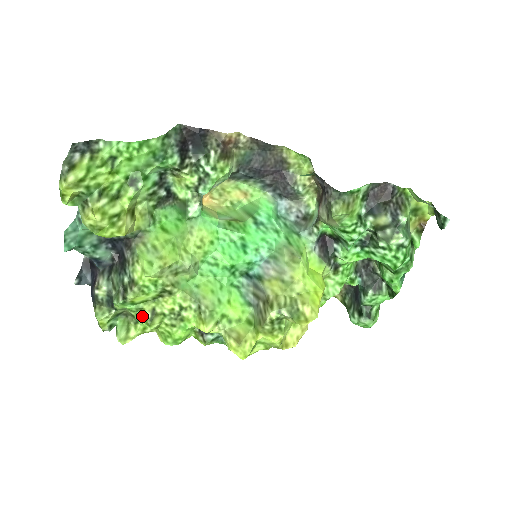
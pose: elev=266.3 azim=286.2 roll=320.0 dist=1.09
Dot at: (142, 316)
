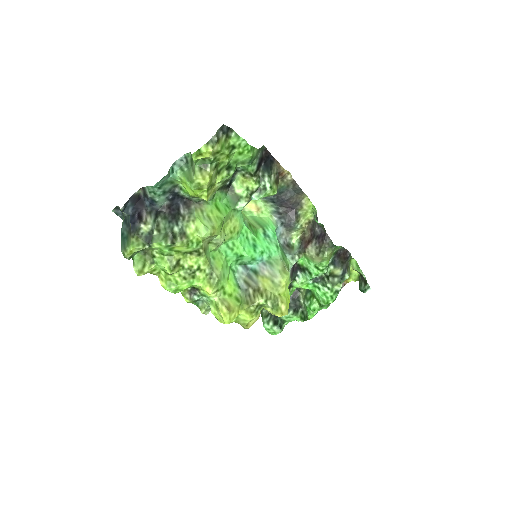
Dot at: (168, 261)
